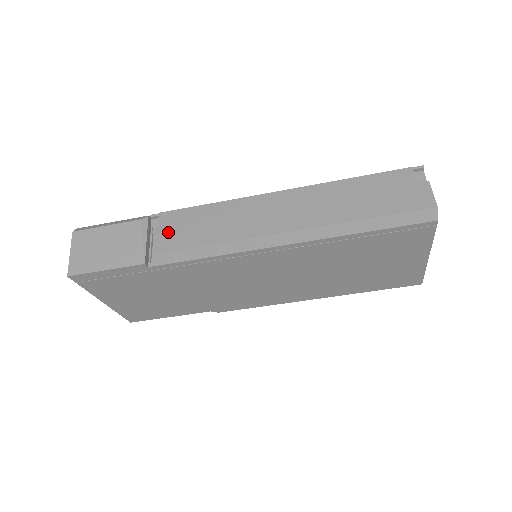
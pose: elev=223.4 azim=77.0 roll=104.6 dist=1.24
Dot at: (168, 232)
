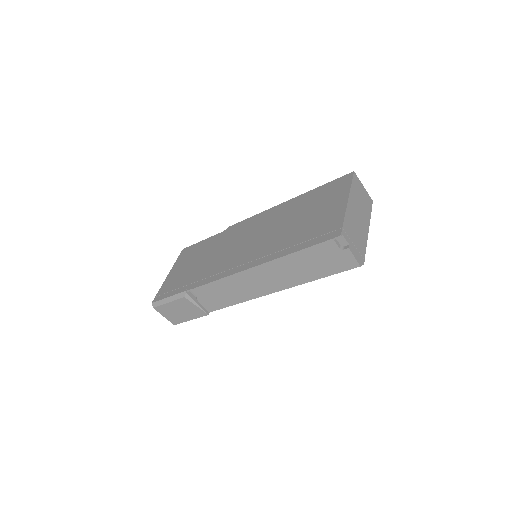
Dot at: (206, 300)
